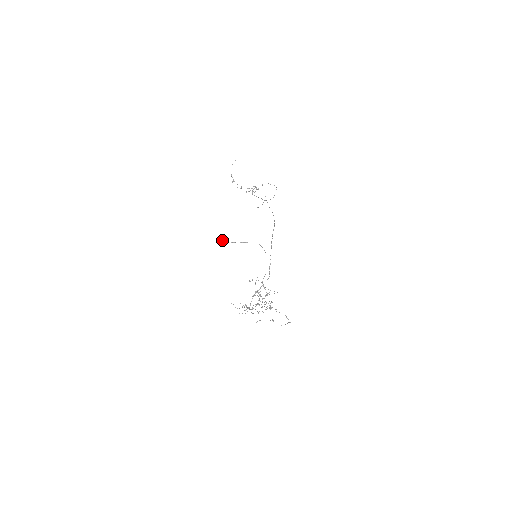
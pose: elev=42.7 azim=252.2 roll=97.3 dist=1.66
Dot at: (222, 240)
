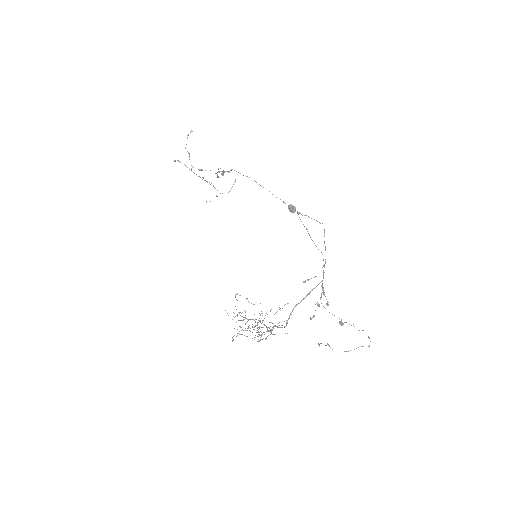
Dot at: (294, 207)
